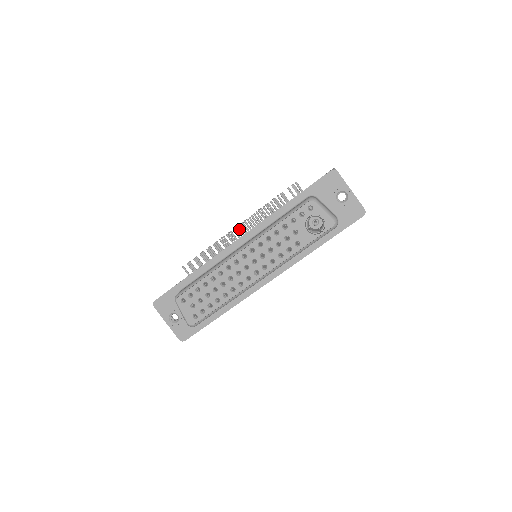
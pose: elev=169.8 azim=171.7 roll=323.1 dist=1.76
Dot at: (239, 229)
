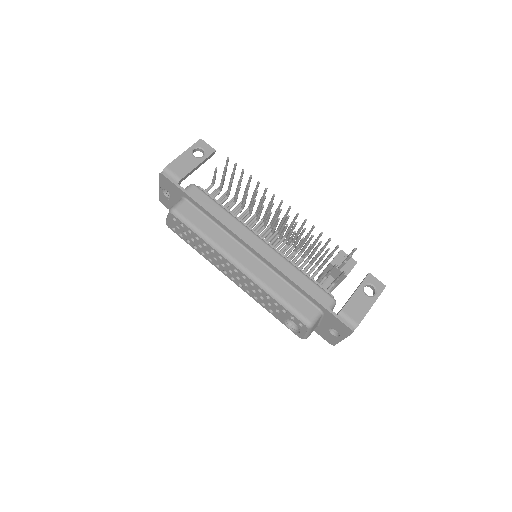
Dot at: (277, 221)
